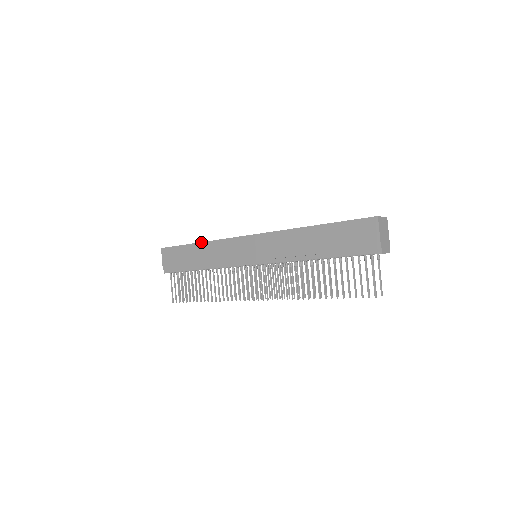
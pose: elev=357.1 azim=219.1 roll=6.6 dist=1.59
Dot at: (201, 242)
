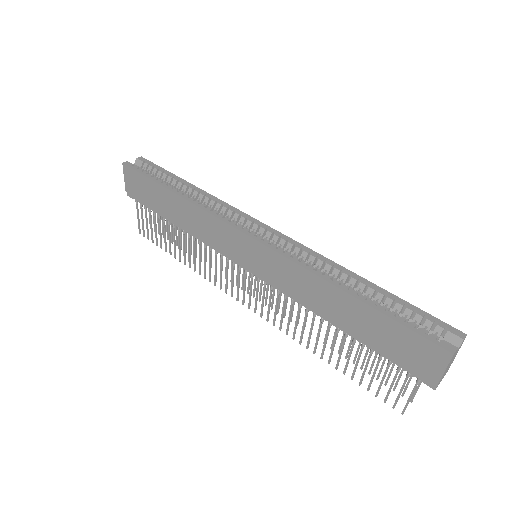
Dot at: (179, 196)
